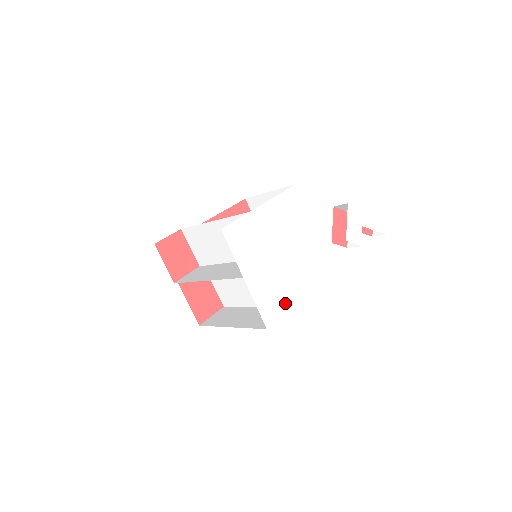
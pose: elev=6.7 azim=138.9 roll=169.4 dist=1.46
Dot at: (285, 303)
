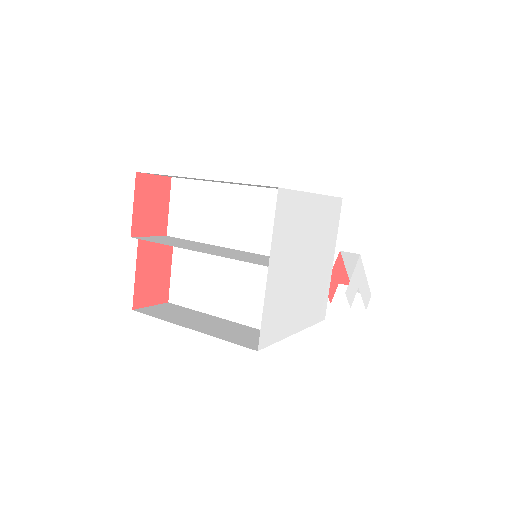
Dot at: (283, 328)
